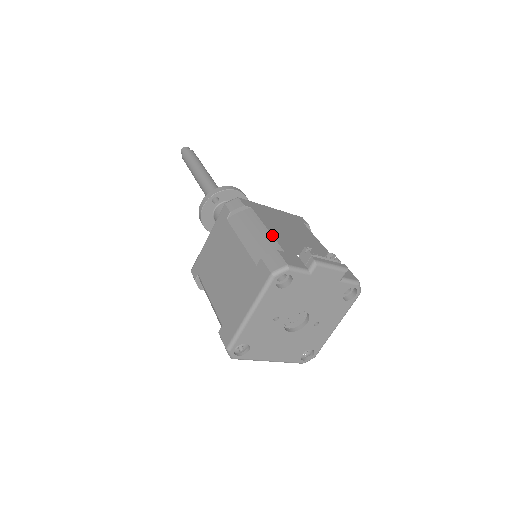
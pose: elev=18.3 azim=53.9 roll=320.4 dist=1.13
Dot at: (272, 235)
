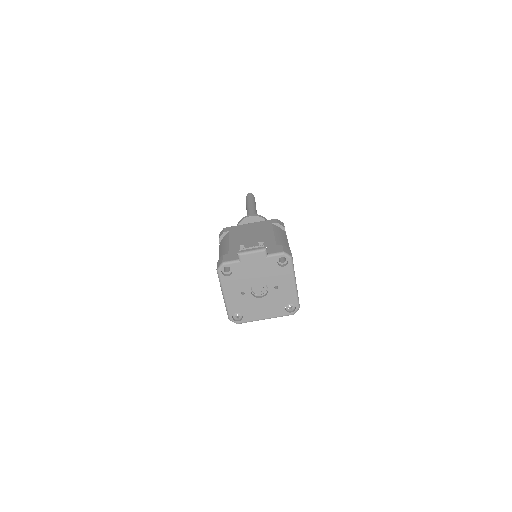
Dot at: (229, 245)
